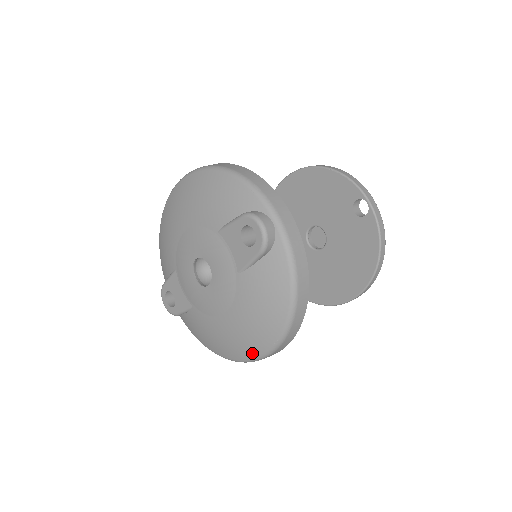
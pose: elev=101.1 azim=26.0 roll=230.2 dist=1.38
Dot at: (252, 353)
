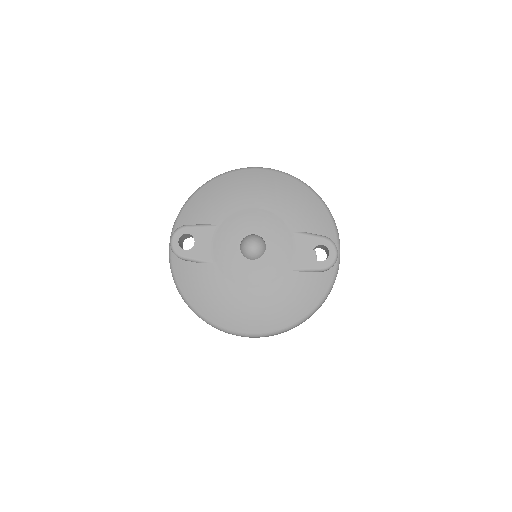
Dot at: (244, 328)
